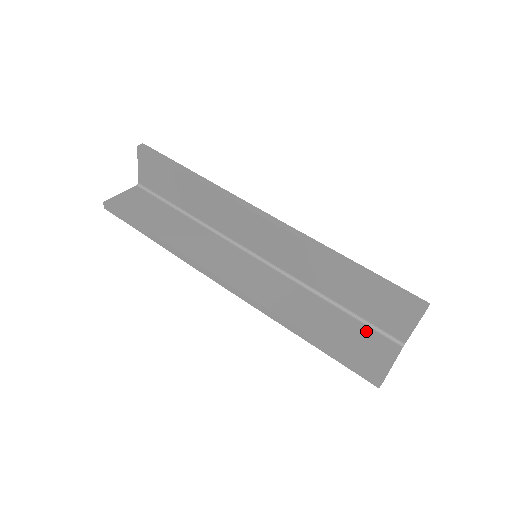
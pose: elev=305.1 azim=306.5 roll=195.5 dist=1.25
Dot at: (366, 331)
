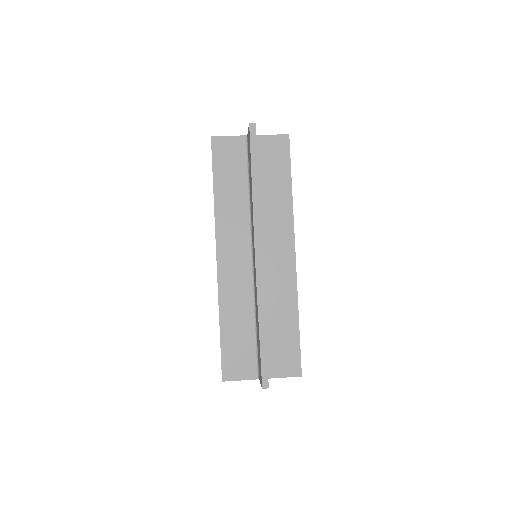
Dot at: (251, 354)
